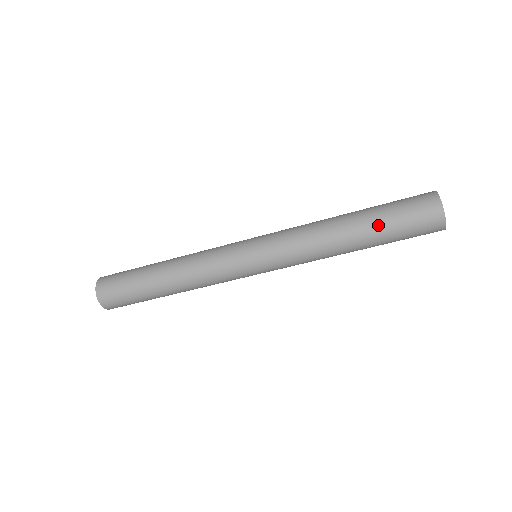
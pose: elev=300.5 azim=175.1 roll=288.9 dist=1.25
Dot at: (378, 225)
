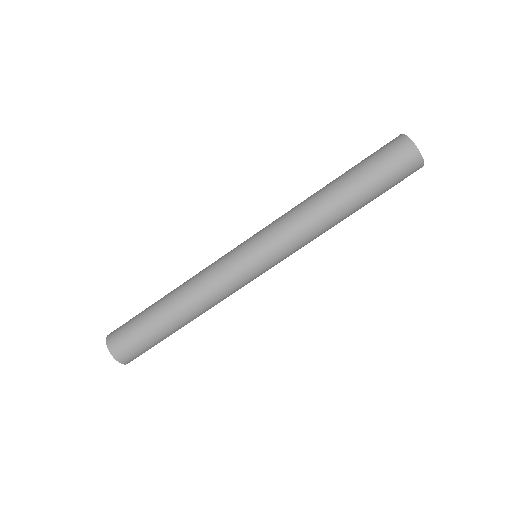
Dot at: (363, 184)
